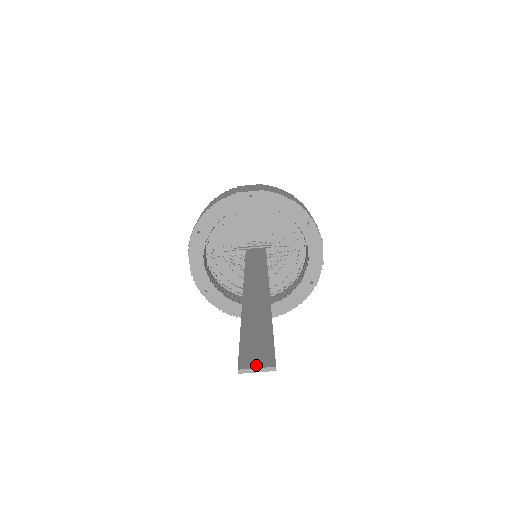
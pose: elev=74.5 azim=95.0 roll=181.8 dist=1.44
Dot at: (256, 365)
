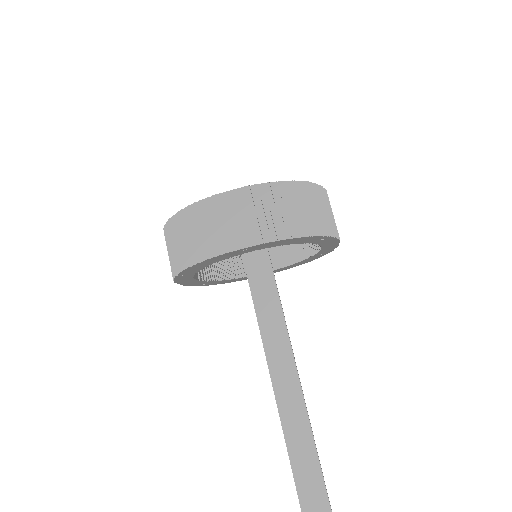
Dot at: out of frame
